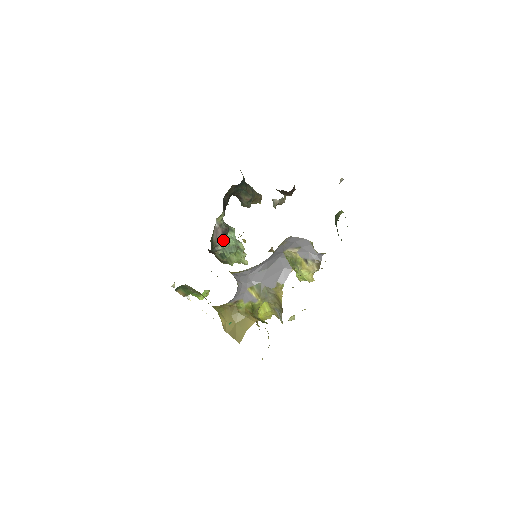
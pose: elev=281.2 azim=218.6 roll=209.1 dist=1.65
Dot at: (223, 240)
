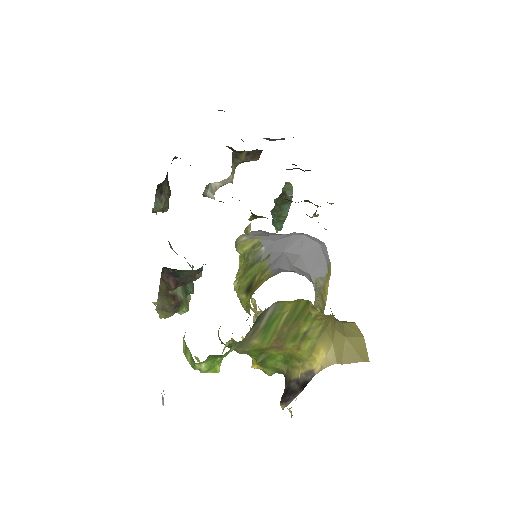
Dot at: occluded
